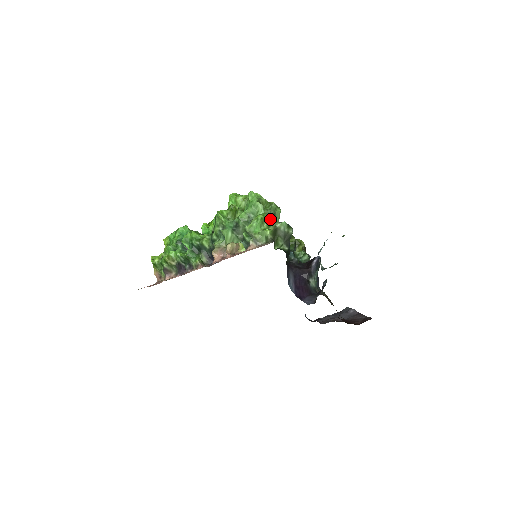
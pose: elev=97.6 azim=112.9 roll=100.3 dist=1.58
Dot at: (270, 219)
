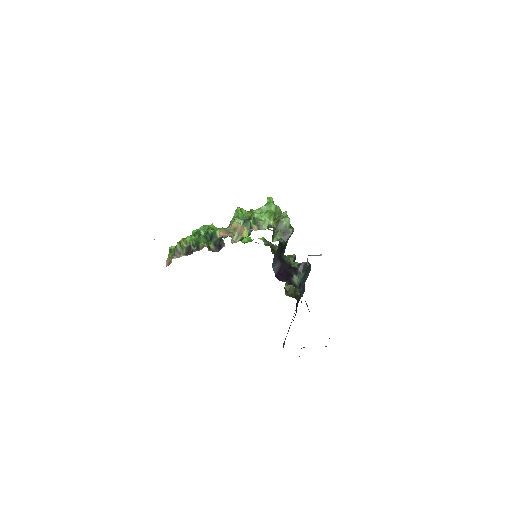
Dot at: occluded
